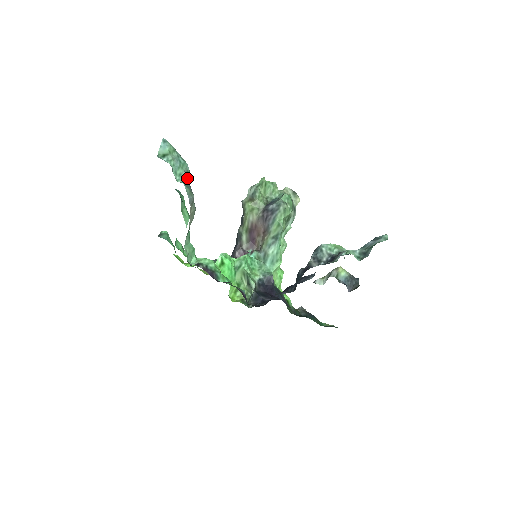
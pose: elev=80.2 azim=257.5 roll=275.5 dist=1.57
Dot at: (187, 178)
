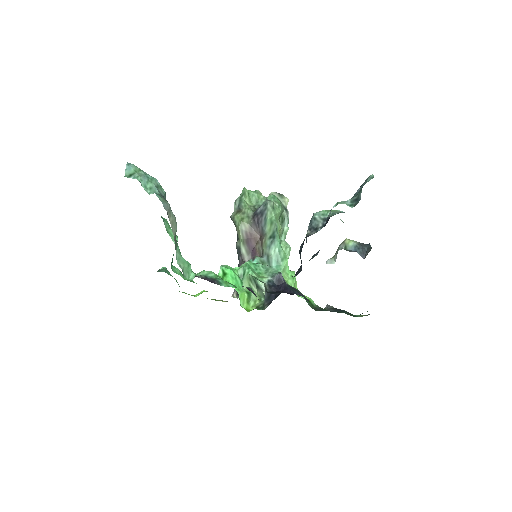
Dot at: (159, 191)
